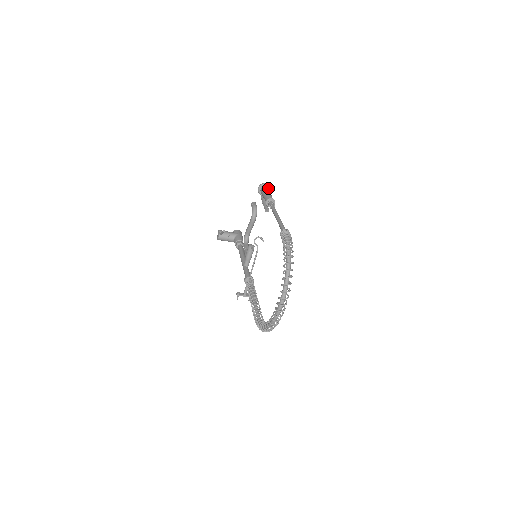
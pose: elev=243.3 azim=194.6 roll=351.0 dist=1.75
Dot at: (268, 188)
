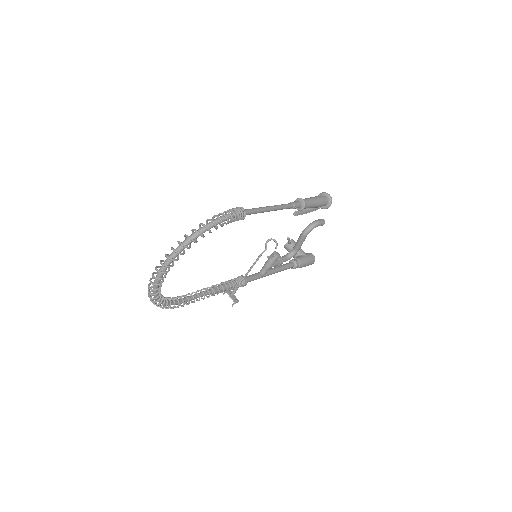
Dot at: (326, 199)
